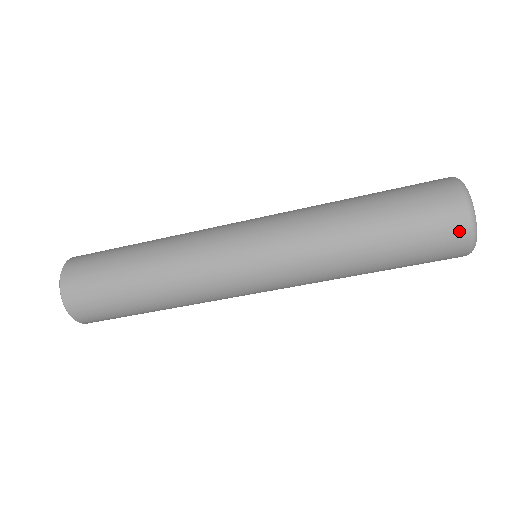
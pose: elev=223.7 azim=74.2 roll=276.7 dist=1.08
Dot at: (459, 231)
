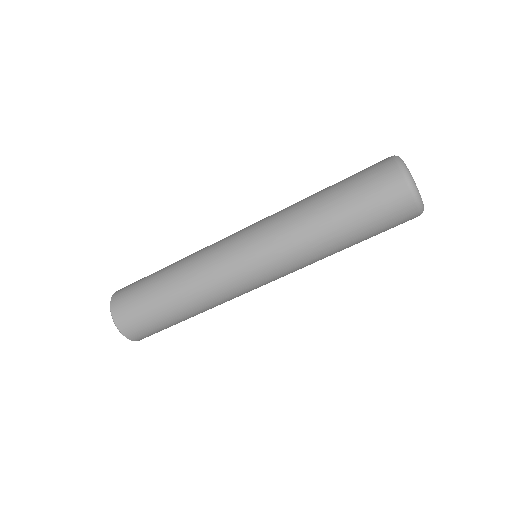
Dot at: (398, 184)
